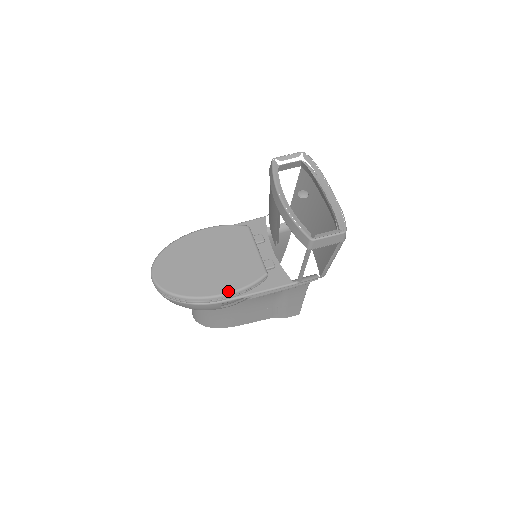
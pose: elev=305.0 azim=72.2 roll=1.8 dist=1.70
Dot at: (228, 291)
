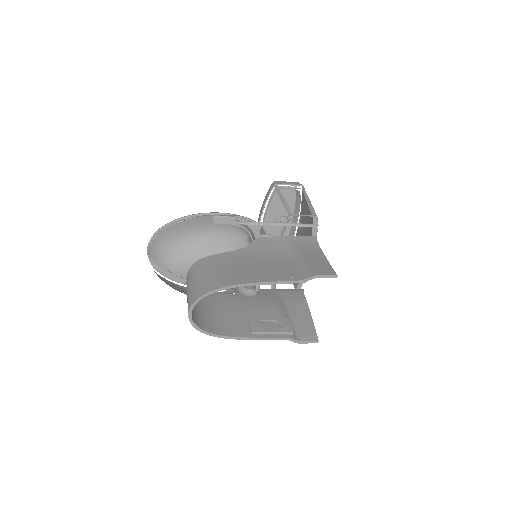
Dot at: occluded
